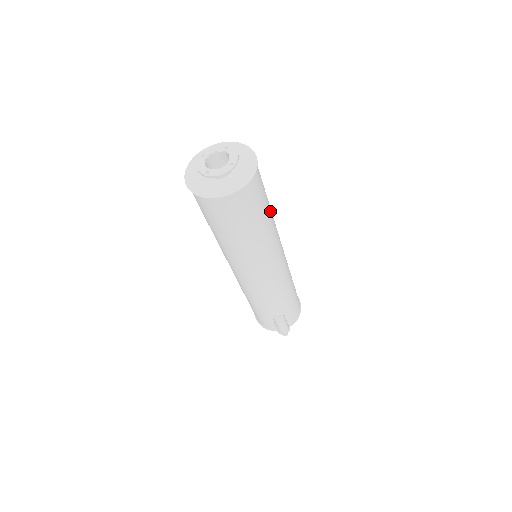
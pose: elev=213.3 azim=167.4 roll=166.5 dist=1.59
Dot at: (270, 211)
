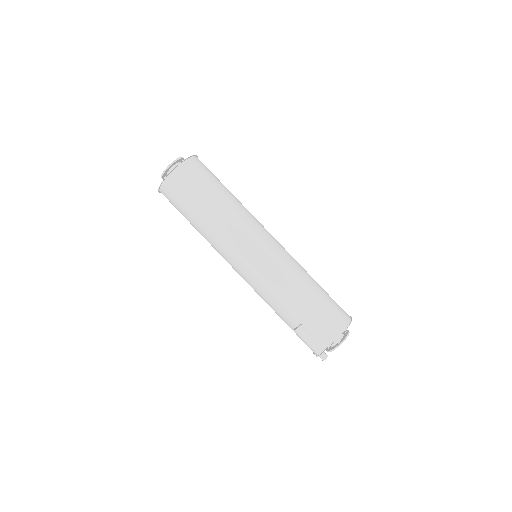
Dot at: (221, 201)
